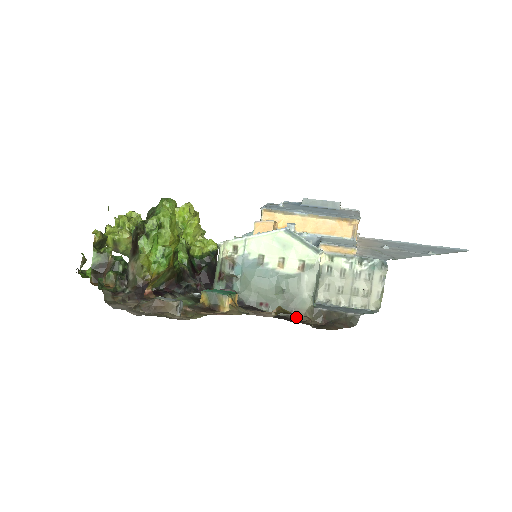
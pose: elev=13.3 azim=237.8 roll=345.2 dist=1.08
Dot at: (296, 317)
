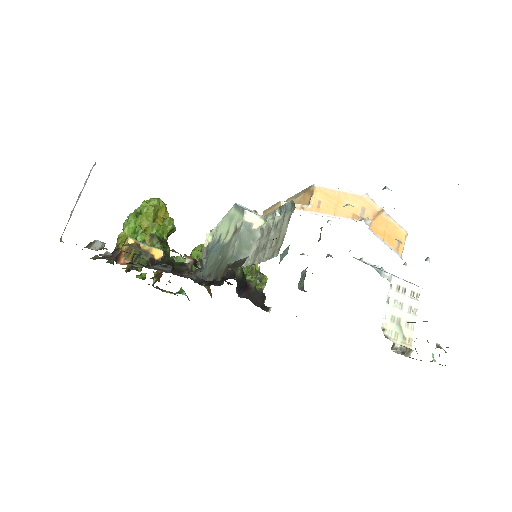
Dot at: (218, 278)
